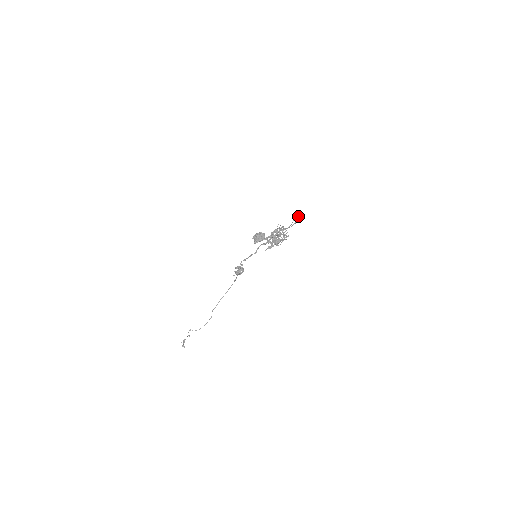
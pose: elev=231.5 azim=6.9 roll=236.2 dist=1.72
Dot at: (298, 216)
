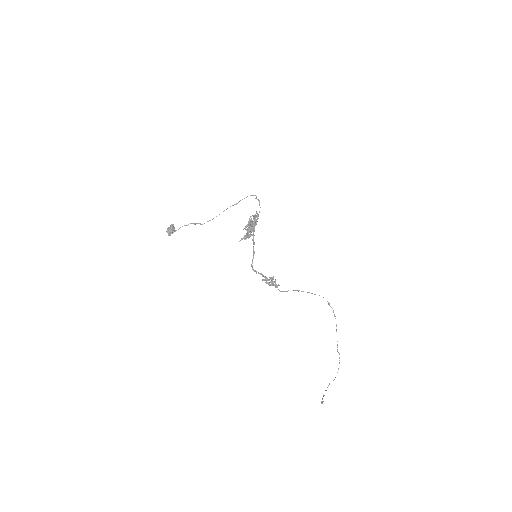
Dot at: (256, 197)
